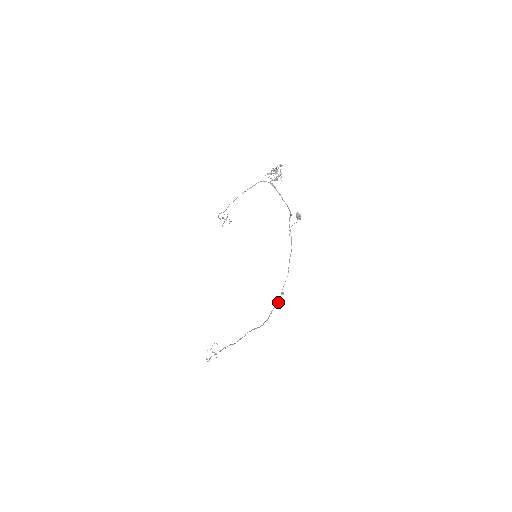
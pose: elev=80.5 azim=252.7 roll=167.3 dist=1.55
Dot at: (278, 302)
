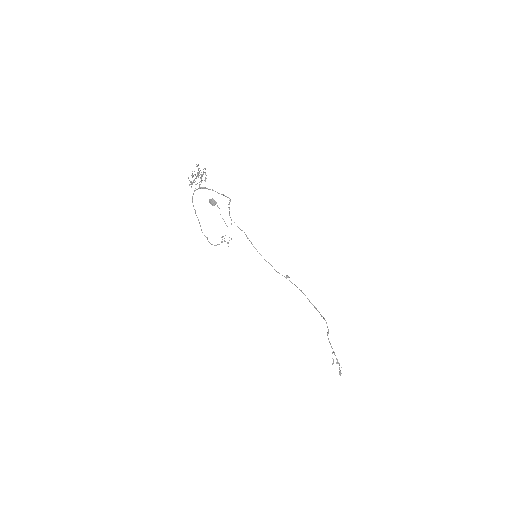
Dot at: occluded
